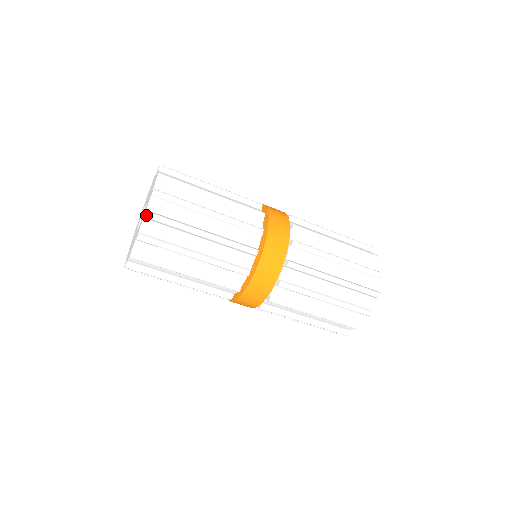
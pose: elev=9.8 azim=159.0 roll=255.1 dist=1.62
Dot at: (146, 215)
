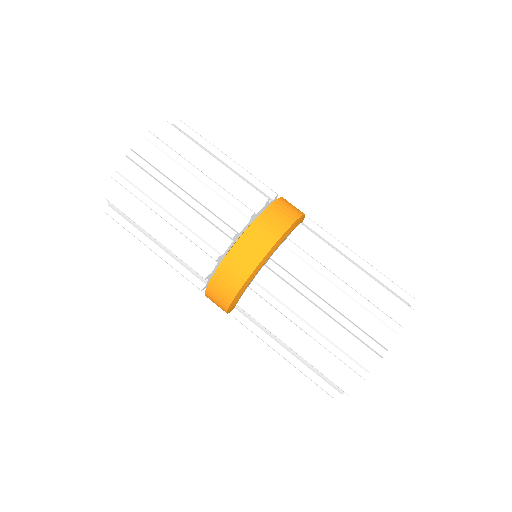
Dot at: (166, 122)
